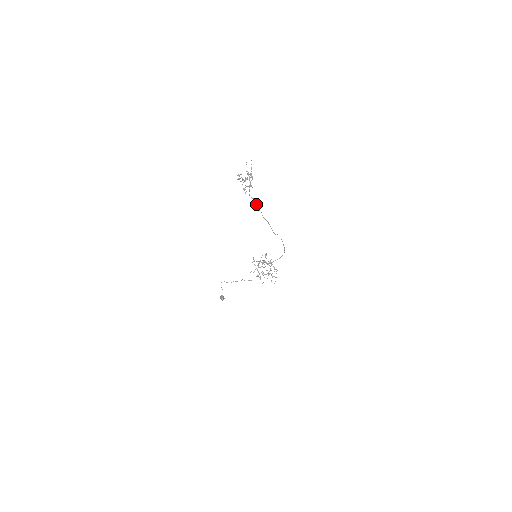
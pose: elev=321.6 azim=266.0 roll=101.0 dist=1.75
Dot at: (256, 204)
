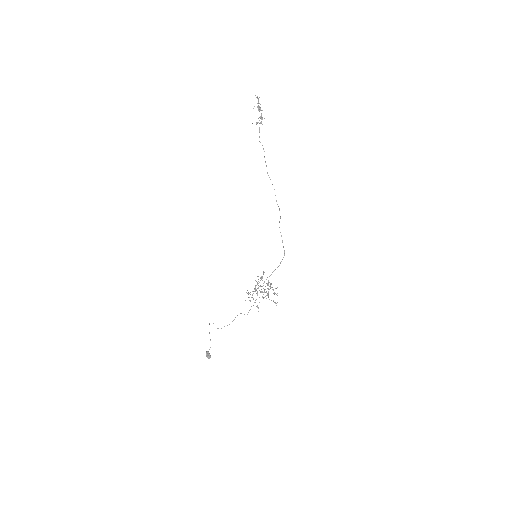
Dot at: (264, 151)
